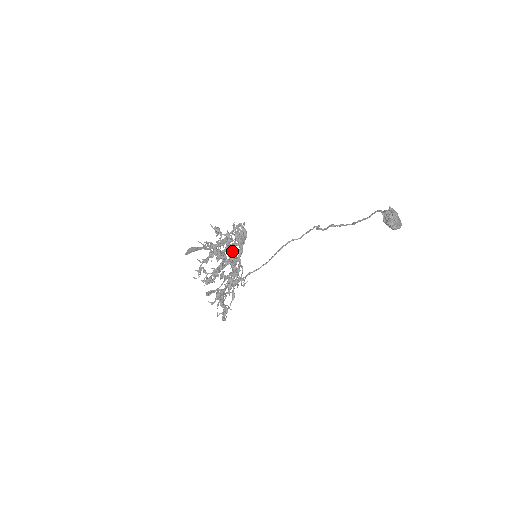
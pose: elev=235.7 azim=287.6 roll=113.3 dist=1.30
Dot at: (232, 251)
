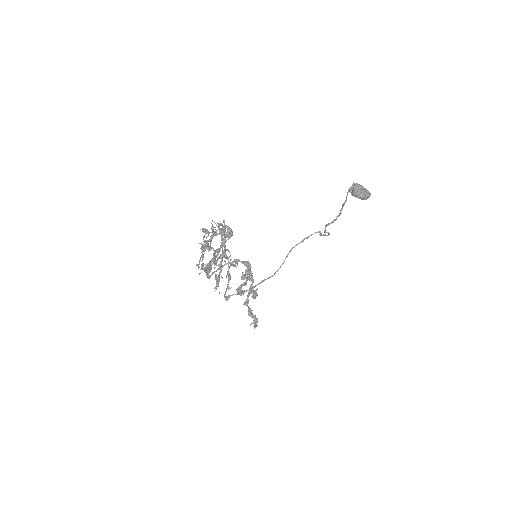
Dot at: (247, 268)
